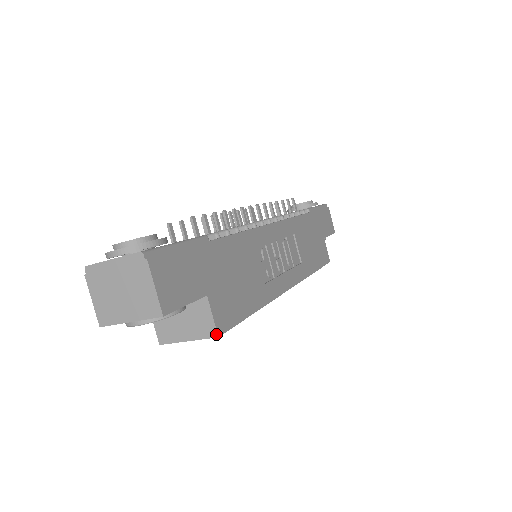
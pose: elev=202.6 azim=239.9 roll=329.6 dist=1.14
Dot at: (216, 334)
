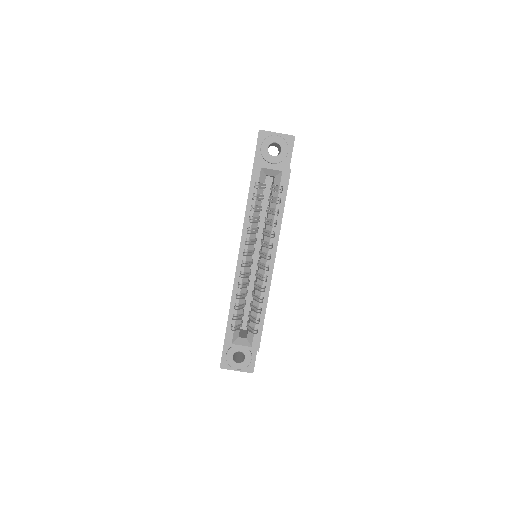
Dot at: (290, 169)
